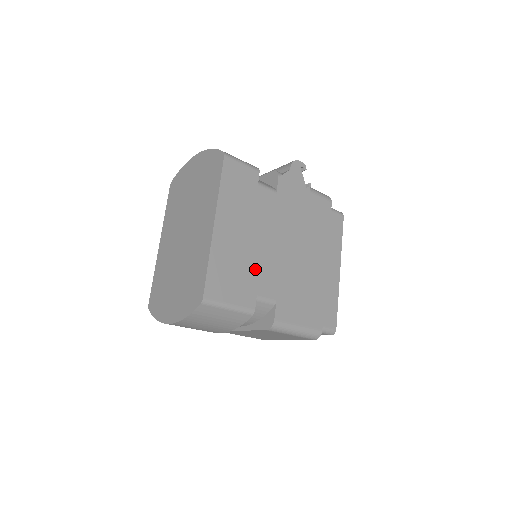
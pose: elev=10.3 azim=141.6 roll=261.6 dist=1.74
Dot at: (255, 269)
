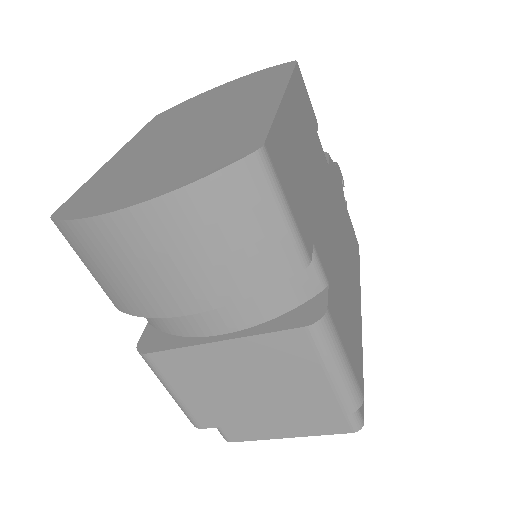
Dot at: (313, 208)
